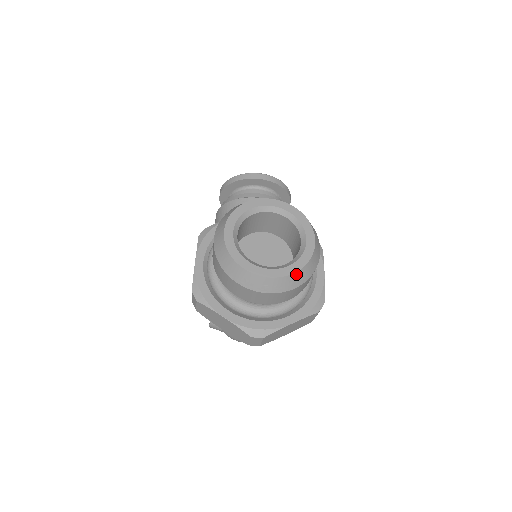
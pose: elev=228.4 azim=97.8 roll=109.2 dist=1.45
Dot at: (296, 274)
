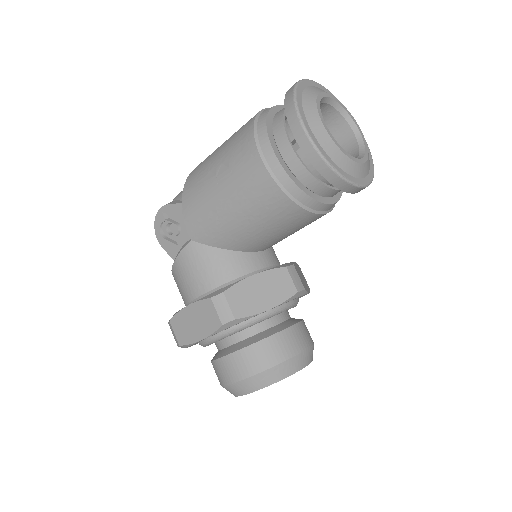
Dot at: occluded
